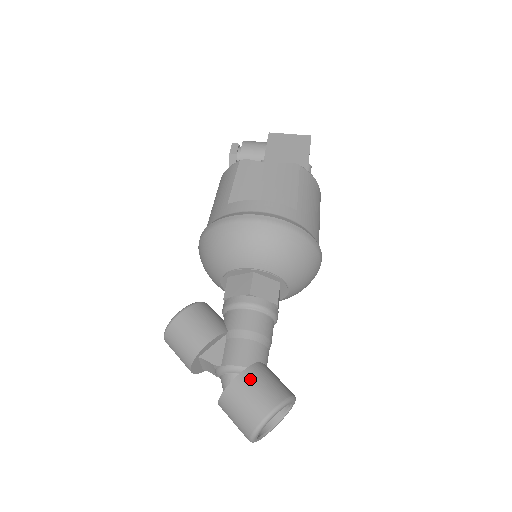
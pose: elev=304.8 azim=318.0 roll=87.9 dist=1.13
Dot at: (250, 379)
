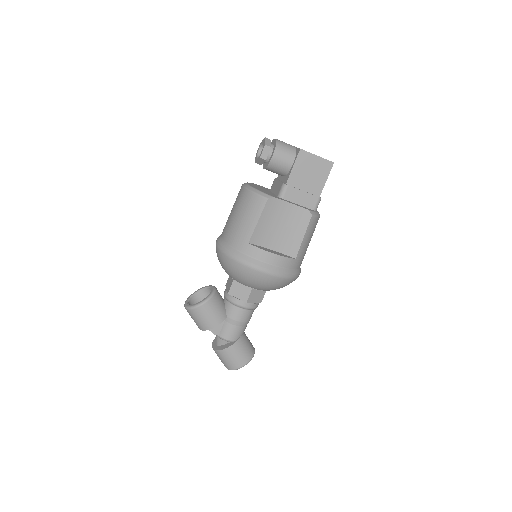
Dot at: (234, 350)
